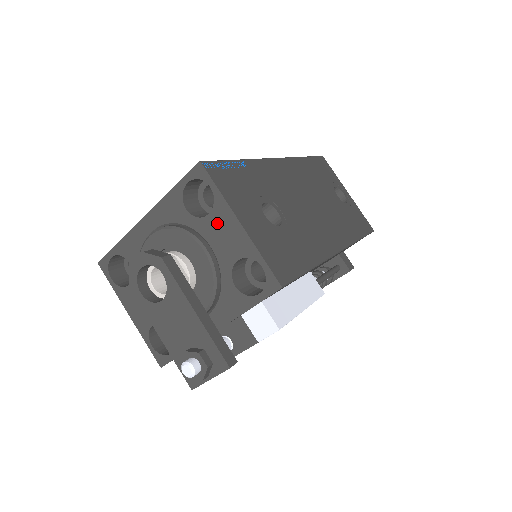
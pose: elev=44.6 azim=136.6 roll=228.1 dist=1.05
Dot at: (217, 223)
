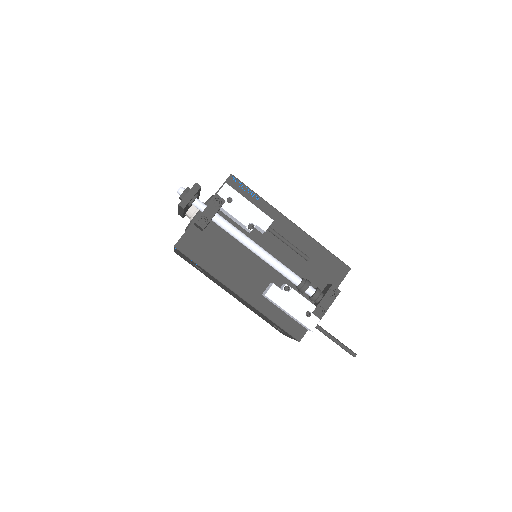
Dot at: occluded
